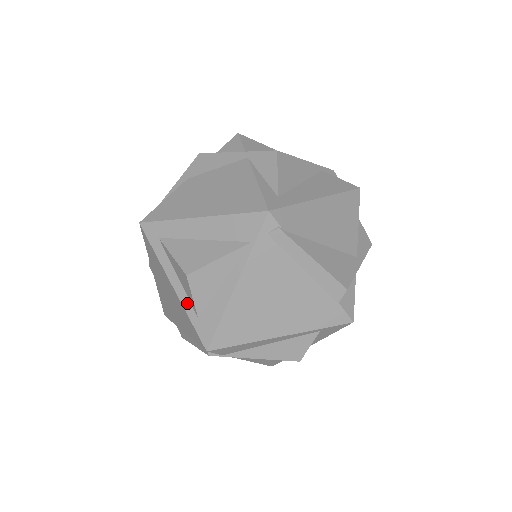
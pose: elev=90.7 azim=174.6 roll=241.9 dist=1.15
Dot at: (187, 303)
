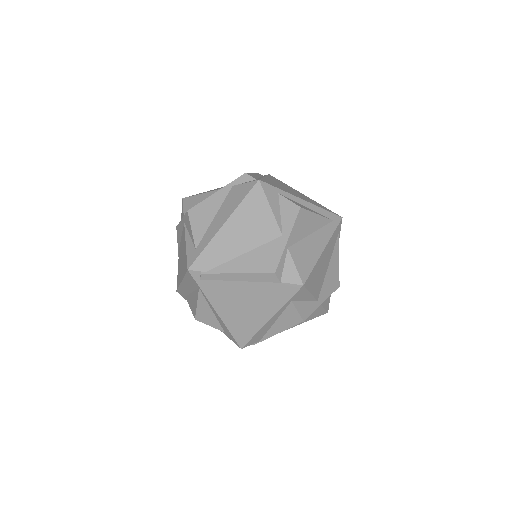
Dot at: occluded
